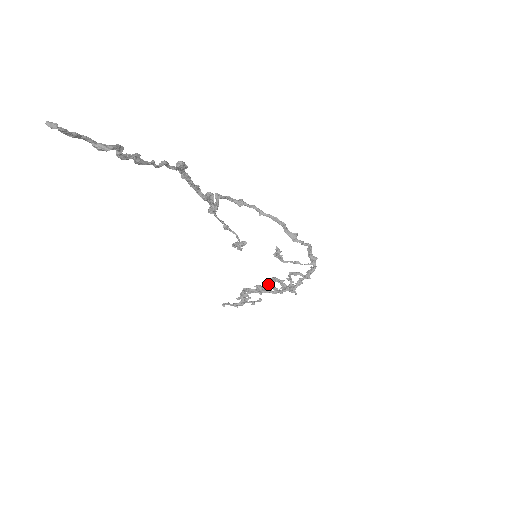
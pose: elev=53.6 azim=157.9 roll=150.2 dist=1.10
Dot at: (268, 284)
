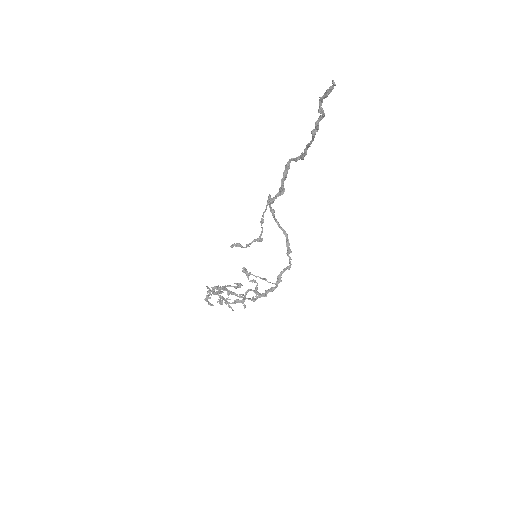
Dot at: (220, 296)
